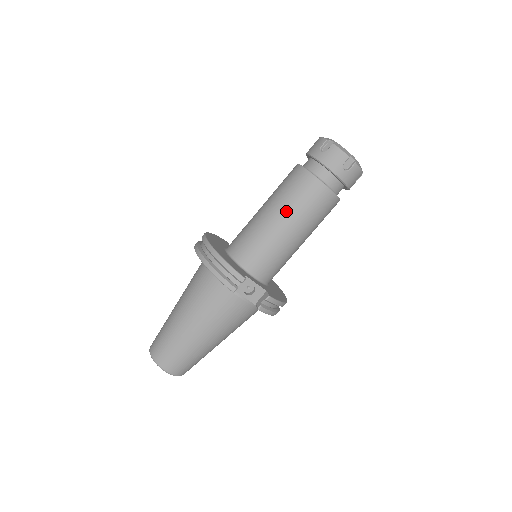
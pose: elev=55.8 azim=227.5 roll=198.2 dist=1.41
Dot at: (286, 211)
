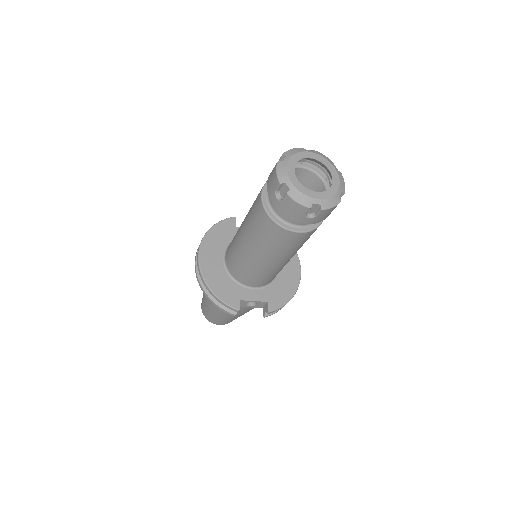
Dot at: (260, 250)
